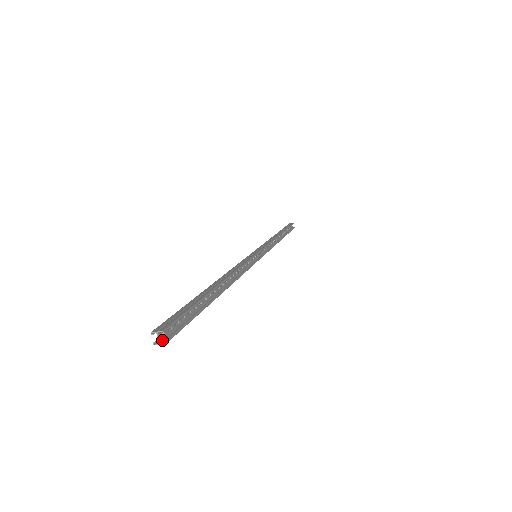
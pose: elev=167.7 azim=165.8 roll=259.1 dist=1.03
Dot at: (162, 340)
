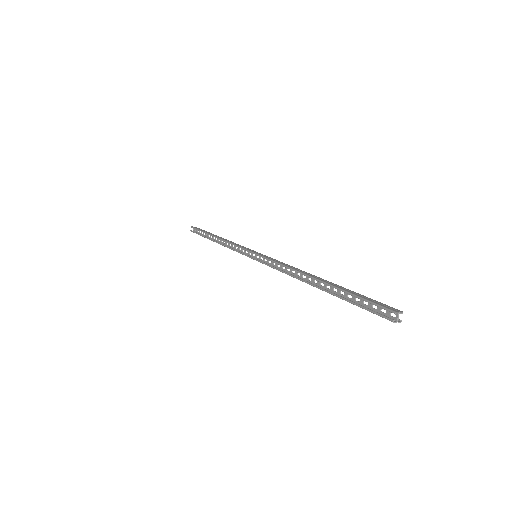
Dot at: (395, 319)
